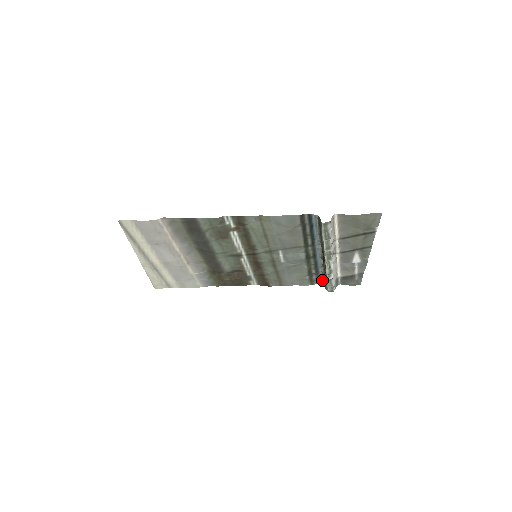
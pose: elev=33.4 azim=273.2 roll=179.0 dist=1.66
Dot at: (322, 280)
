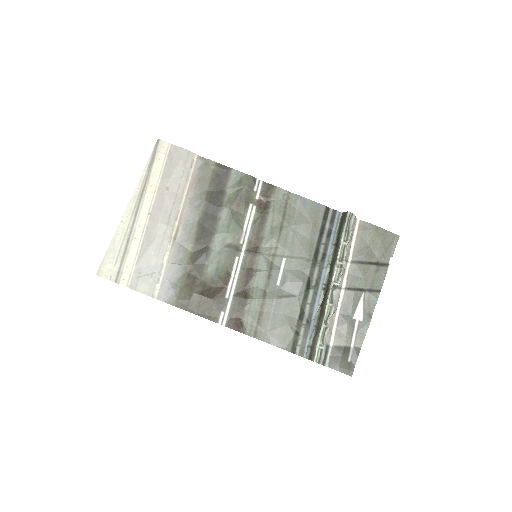
Dot at: (309, 344)
